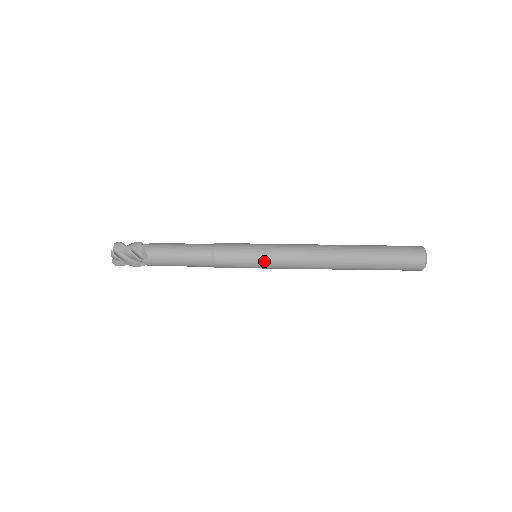
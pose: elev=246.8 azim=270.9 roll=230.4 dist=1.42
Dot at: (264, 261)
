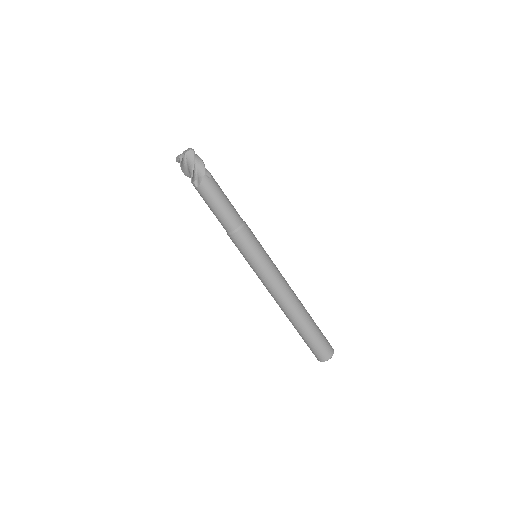
Dot at: (266, 260)
